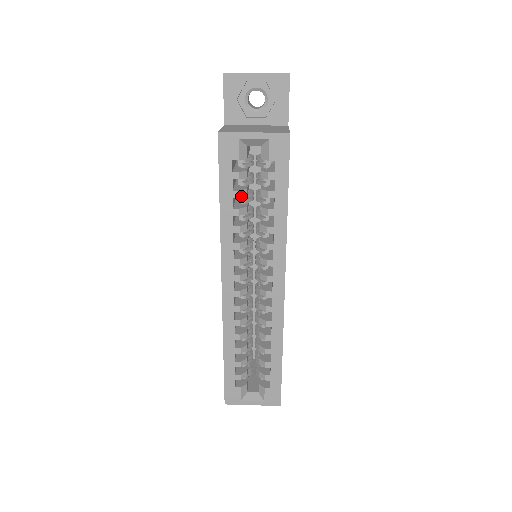
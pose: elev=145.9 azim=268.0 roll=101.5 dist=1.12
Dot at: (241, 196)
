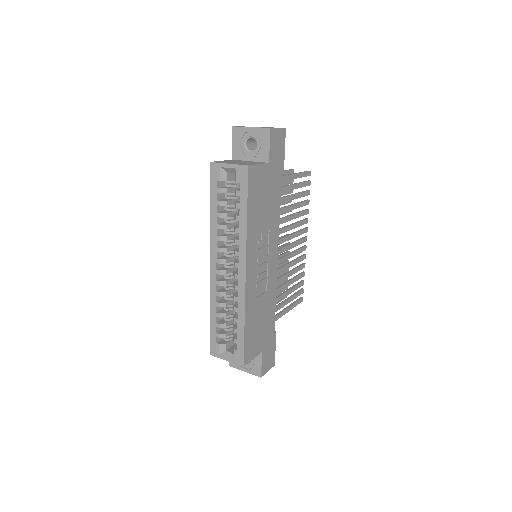
Dot at: (222, 205)
